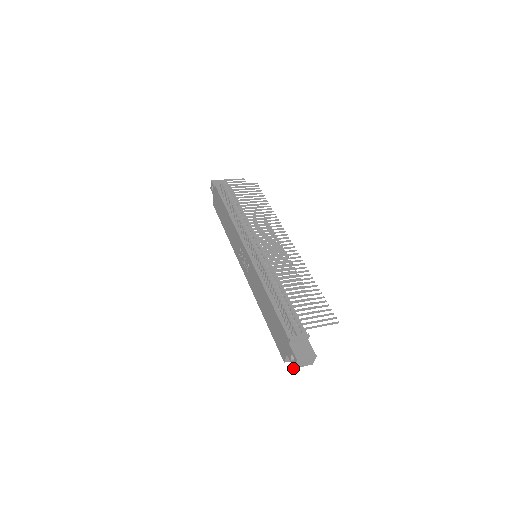
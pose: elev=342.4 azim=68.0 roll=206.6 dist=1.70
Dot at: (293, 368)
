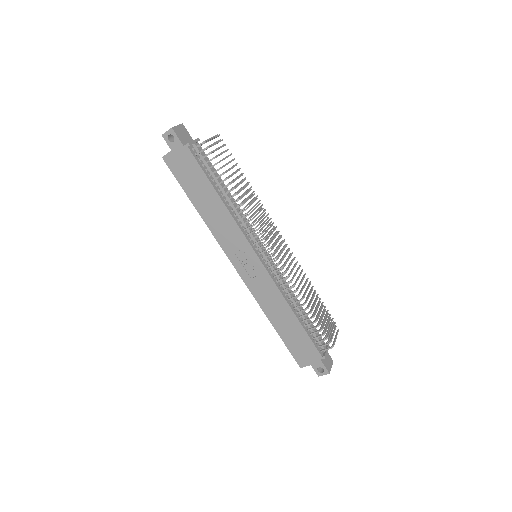
Dot at: (318, 376)
